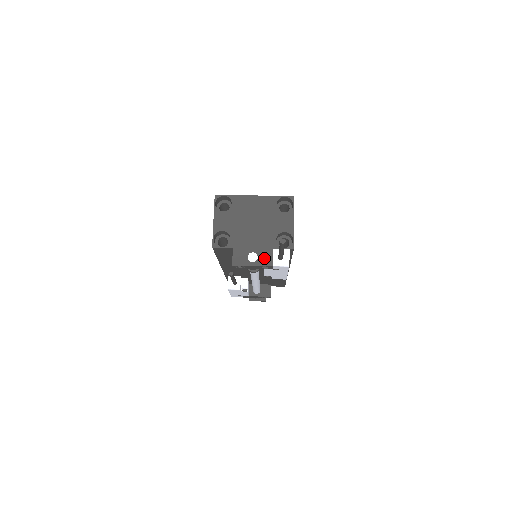
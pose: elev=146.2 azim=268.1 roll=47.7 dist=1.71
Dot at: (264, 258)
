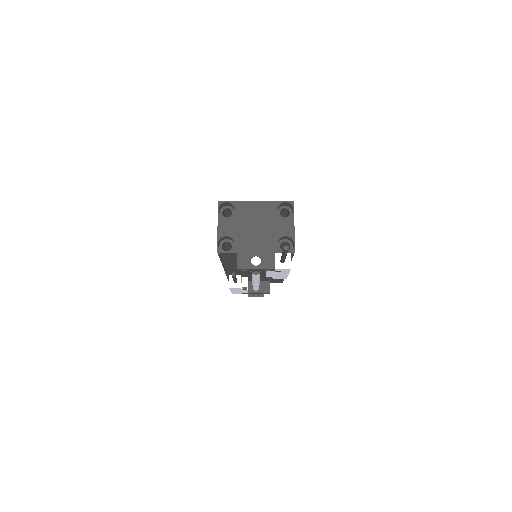
Dot at: (267, 261)
